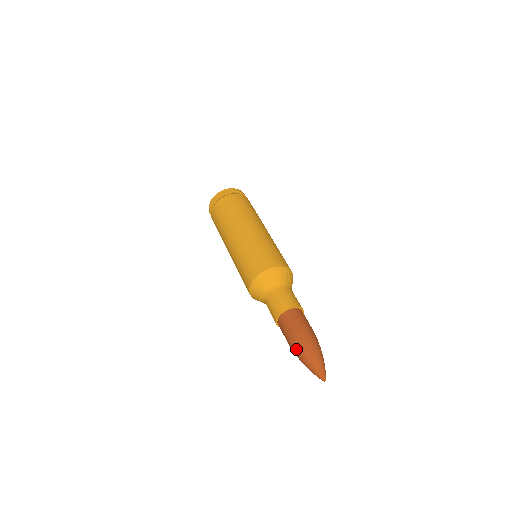
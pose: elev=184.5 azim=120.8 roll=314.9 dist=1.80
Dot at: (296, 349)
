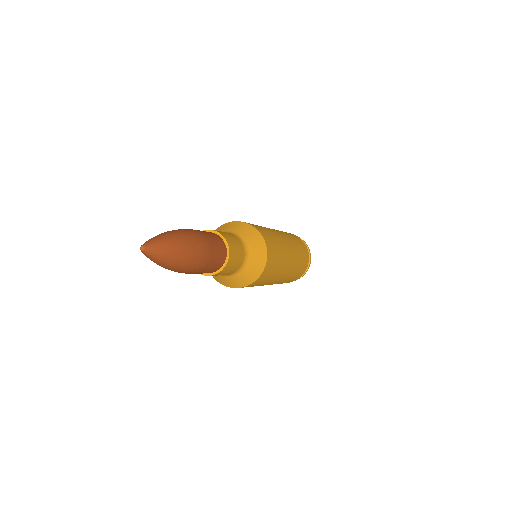
Dot at: occluded
